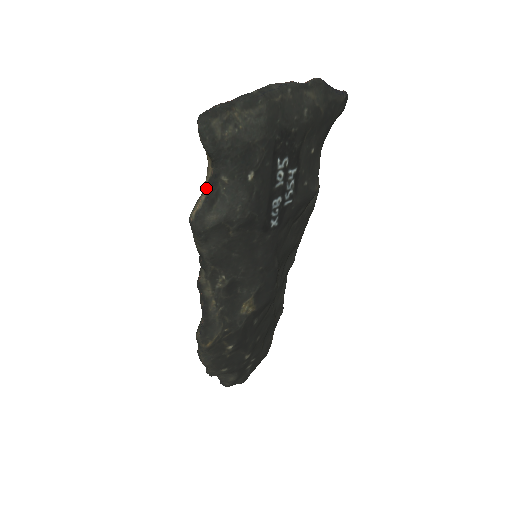
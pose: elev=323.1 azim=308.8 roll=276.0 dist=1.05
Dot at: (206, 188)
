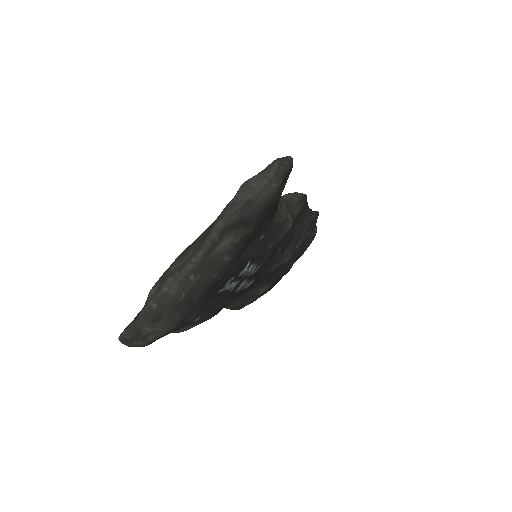
Dot at: occluded
